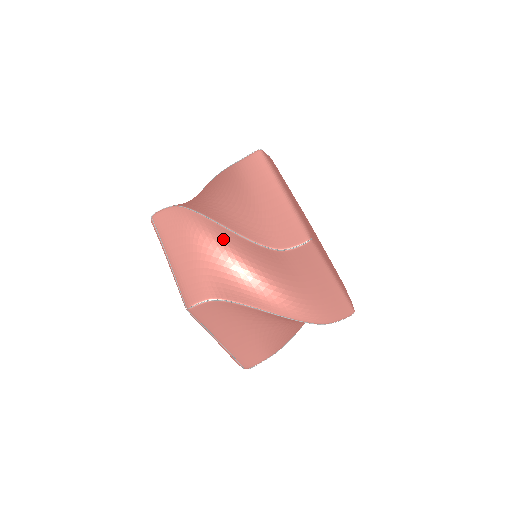
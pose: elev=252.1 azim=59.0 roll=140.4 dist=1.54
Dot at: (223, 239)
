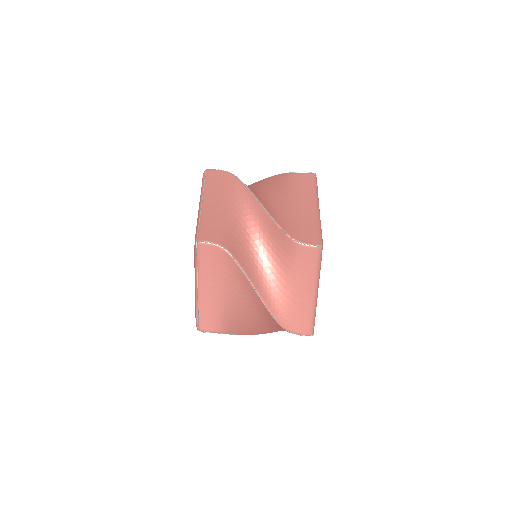
Dot at: (254, 213)
